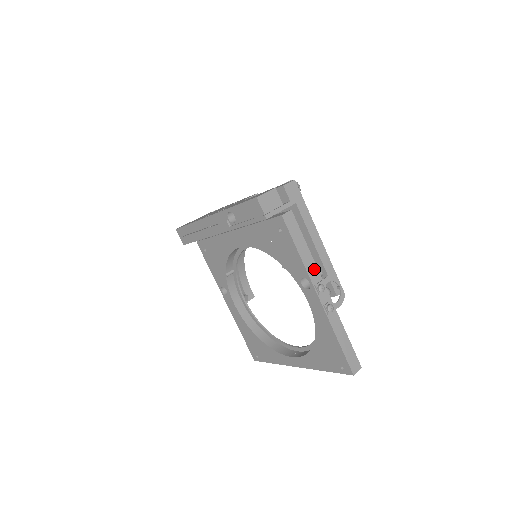
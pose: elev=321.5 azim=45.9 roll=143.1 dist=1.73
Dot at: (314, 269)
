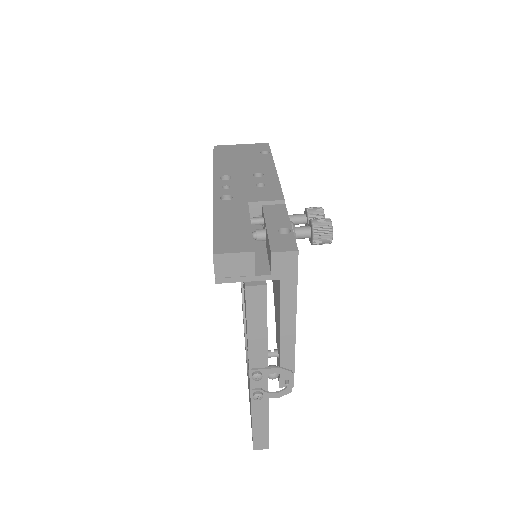
Dot at: (262, 354)
